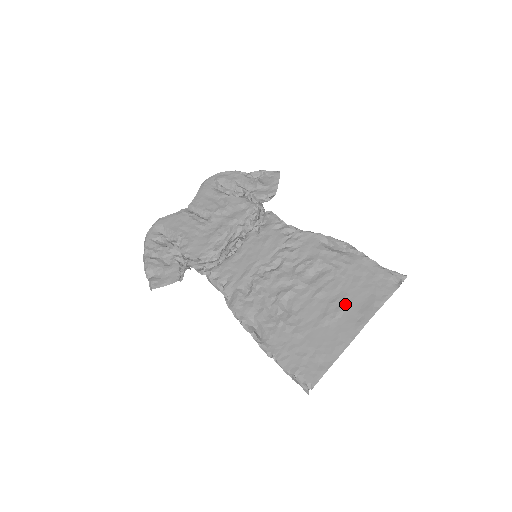
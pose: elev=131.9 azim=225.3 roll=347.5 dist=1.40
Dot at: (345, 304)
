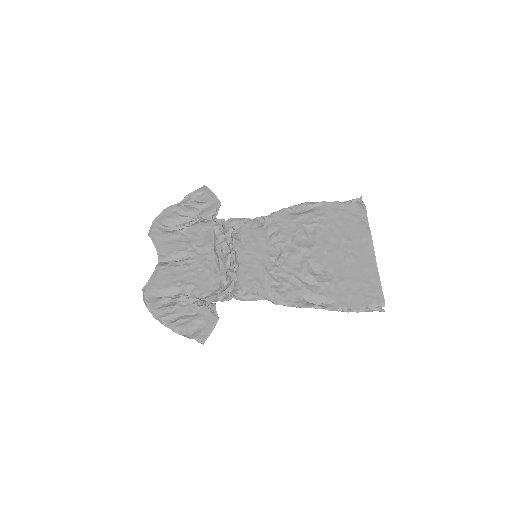
Dot at: (348, 240)
